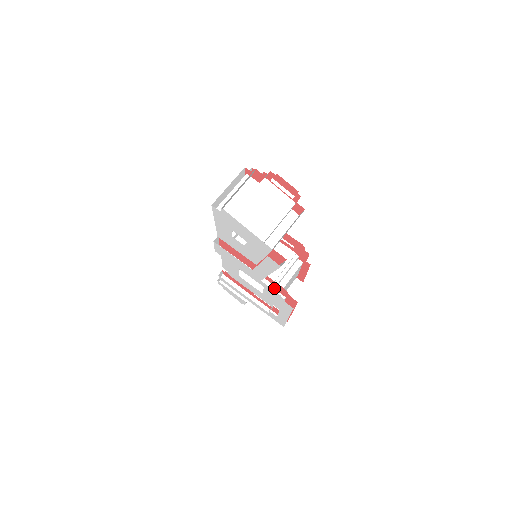
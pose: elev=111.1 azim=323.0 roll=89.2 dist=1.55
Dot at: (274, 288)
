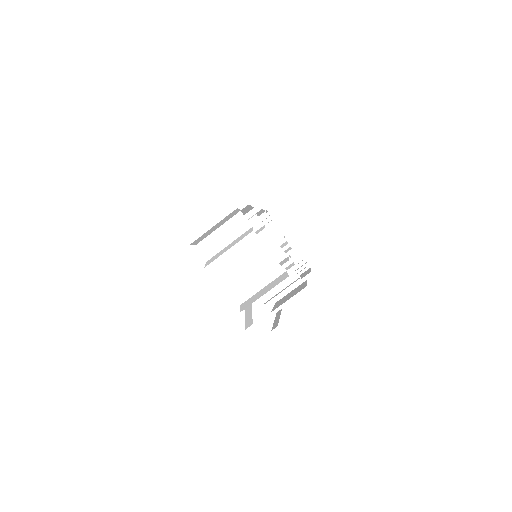
Dot at: (258, 305)
